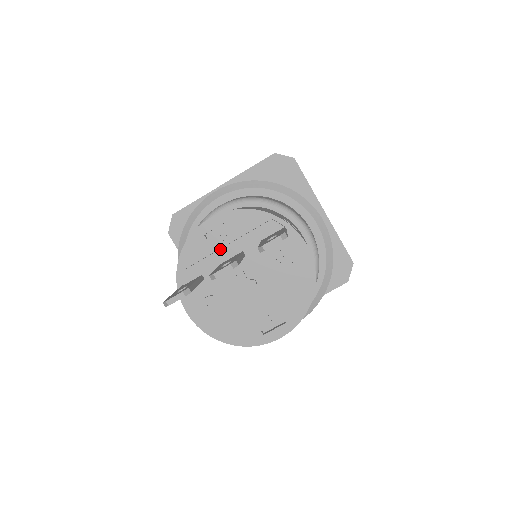
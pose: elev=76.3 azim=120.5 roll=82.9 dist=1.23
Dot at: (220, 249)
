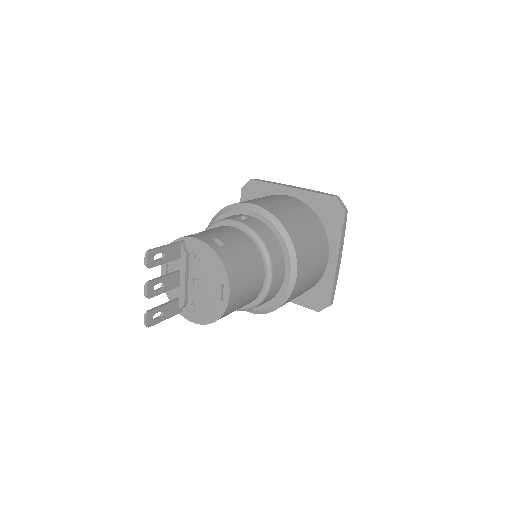
Dot at: occluded
